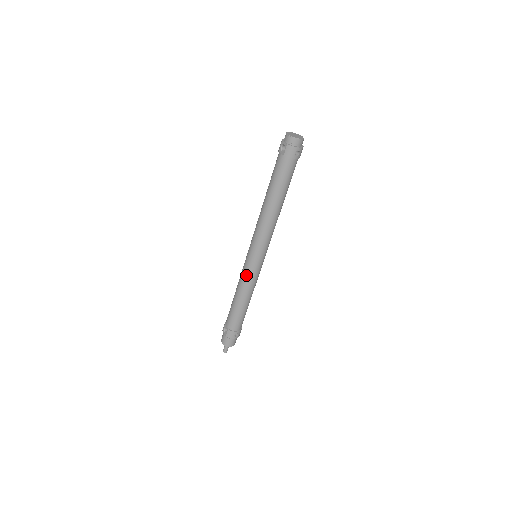
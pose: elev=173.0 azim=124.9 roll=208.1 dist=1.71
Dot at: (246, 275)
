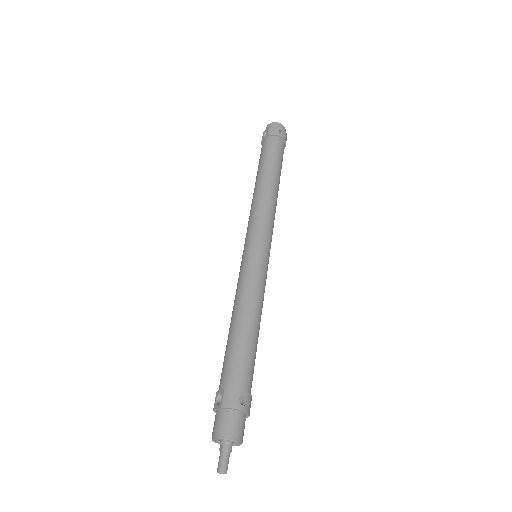
Dot at: (245, 274)
